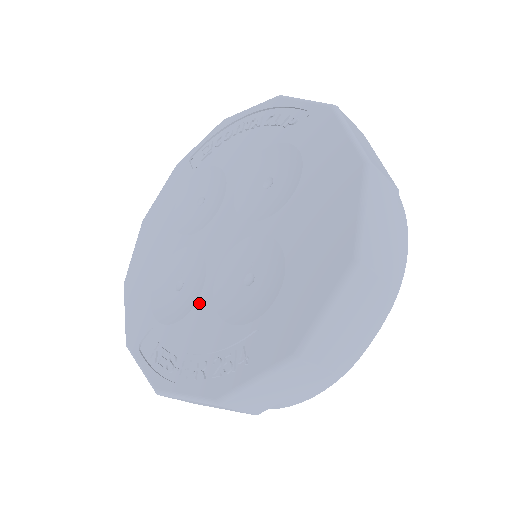
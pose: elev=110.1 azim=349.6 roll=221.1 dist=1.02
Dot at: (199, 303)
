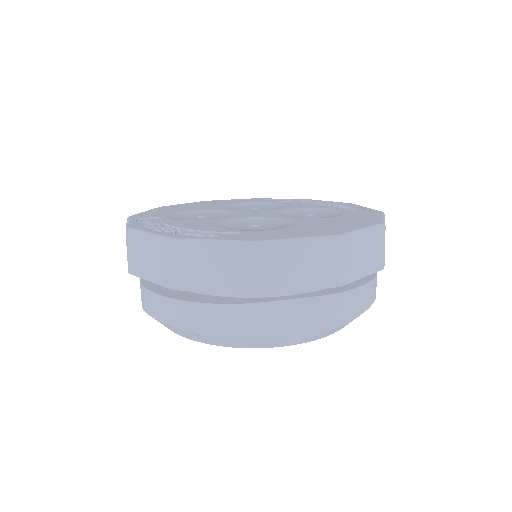
Dot at: (208, 220)
